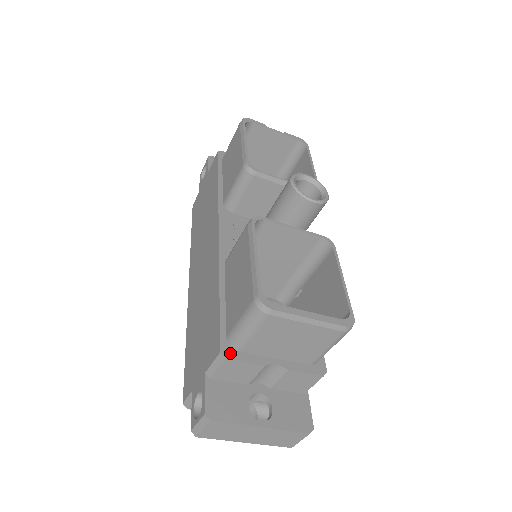
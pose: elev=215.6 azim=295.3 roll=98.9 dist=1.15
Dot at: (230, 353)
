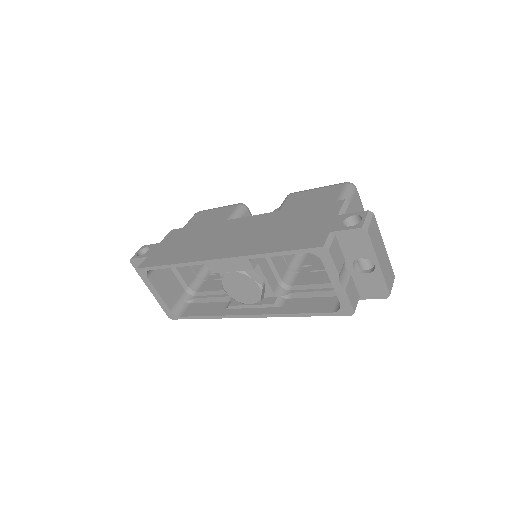
Dot at: occluded
